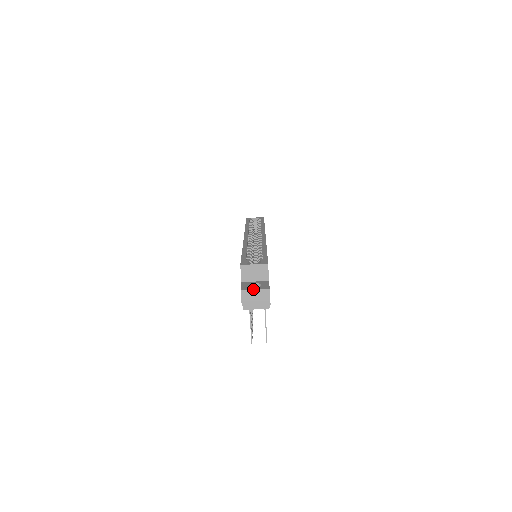
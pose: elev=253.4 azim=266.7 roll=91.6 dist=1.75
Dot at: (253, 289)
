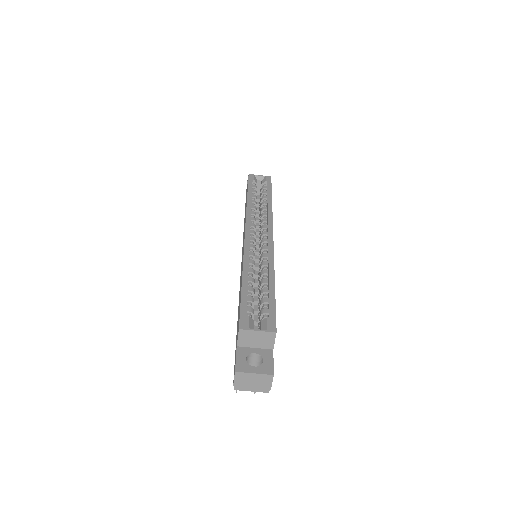
Dot at: (252, 372)
